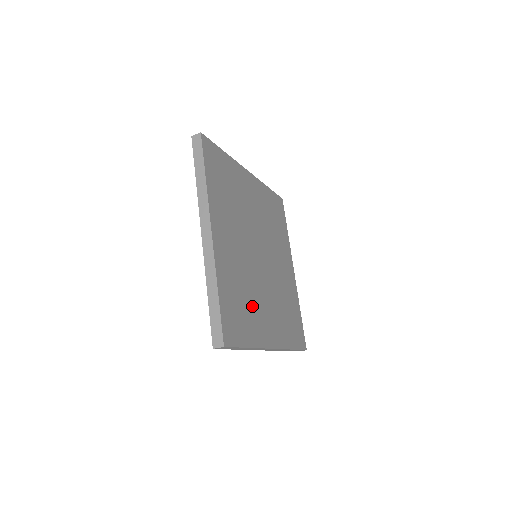
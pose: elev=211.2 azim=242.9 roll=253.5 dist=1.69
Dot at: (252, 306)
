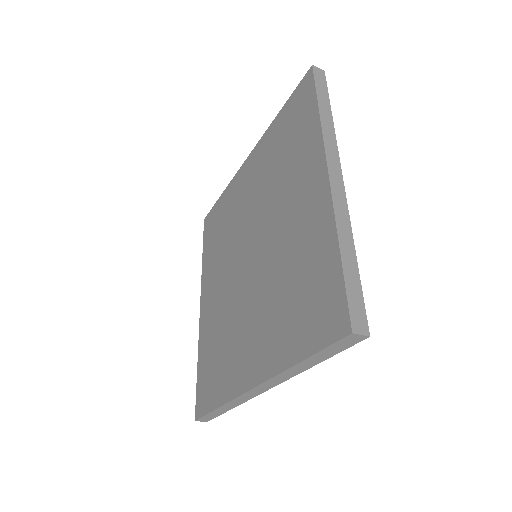
Dot at: occluded
